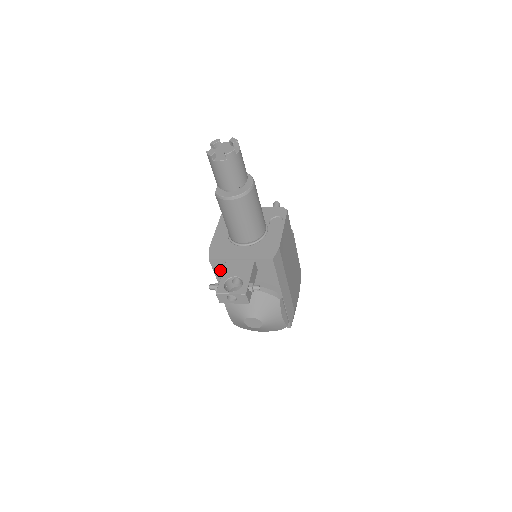
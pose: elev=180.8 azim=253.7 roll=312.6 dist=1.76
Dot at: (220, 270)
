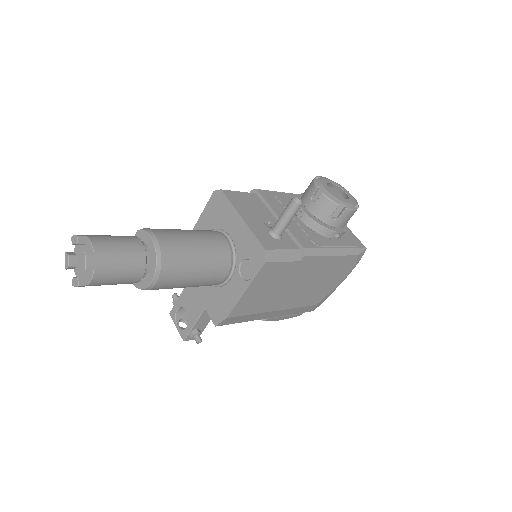
Dot at: occluded
